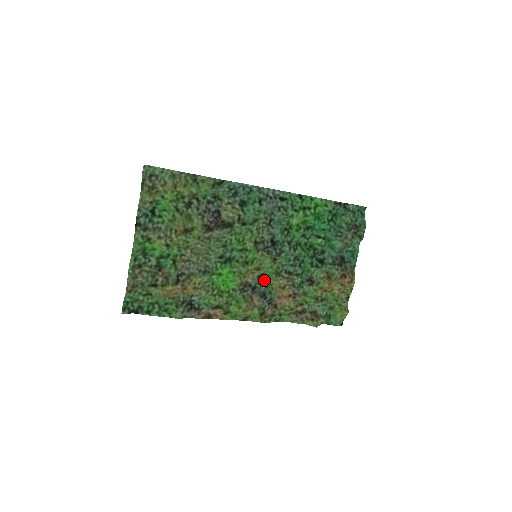
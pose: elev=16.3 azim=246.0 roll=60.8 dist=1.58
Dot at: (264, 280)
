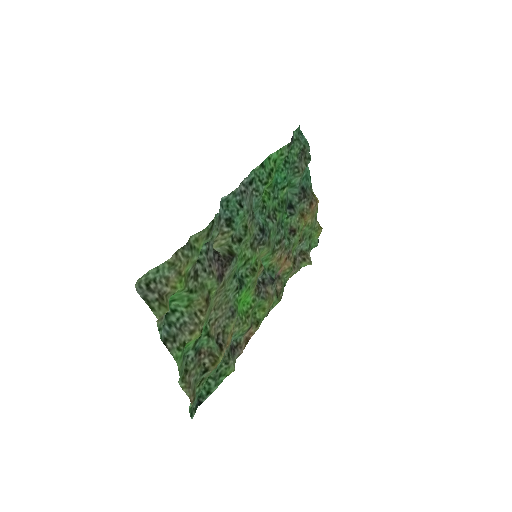
Dot at: (264, 266)
